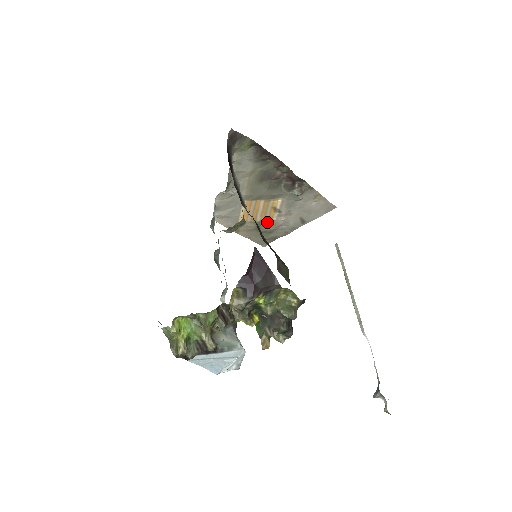
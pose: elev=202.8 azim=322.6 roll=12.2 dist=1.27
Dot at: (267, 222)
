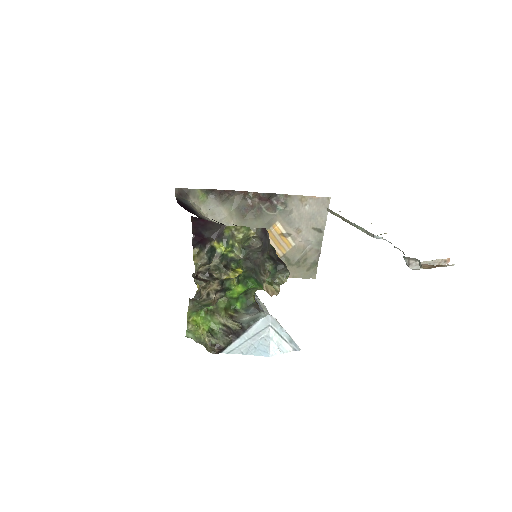
Dot at: (290, 251)
